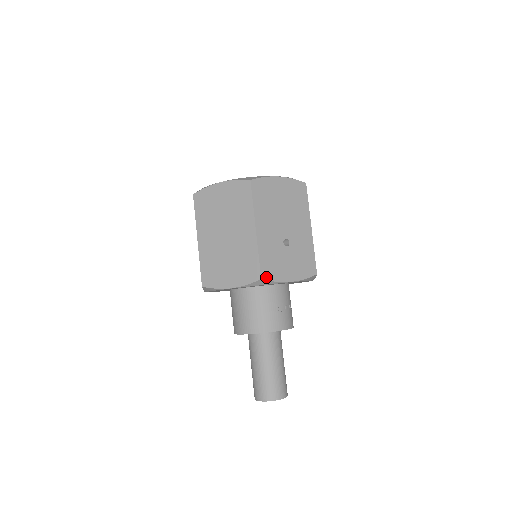
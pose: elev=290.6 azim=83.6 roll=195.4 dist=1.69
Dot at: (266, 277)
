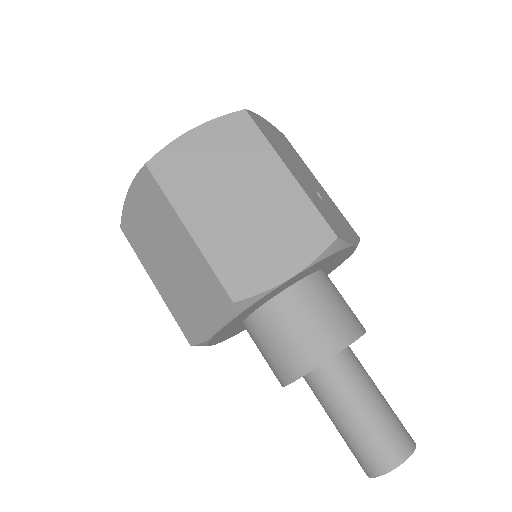
Dot at: (338, 235)
